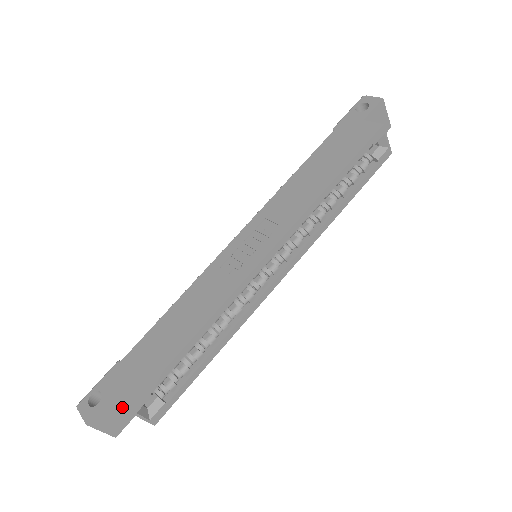
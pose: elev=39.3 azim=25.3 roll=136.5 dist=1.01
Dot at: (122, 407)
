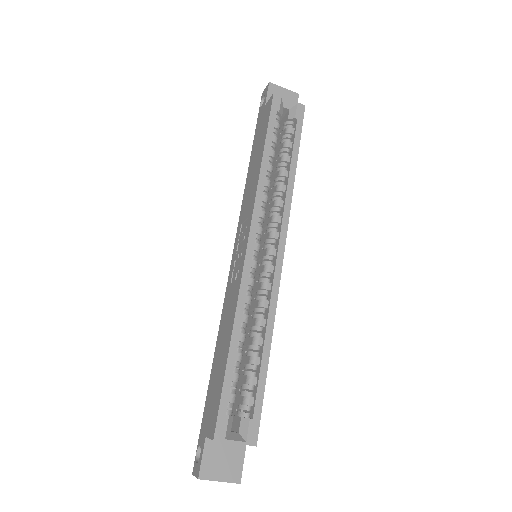
Dot at: (224, 449)
